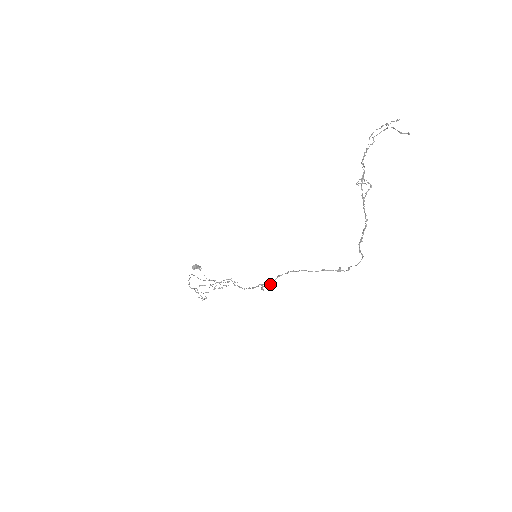
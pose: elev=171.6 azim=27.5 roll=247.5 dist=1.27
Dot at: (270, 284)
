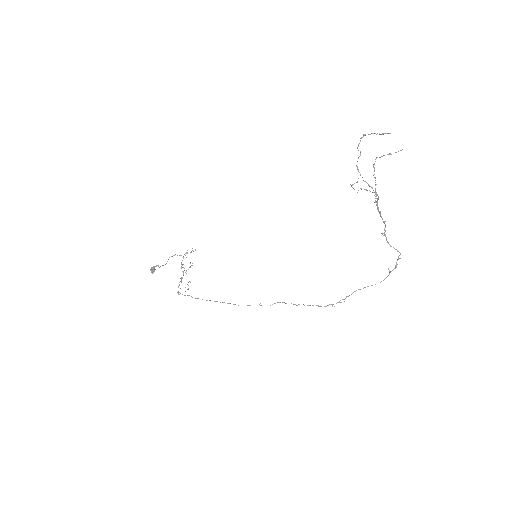
Dot at: occluded
